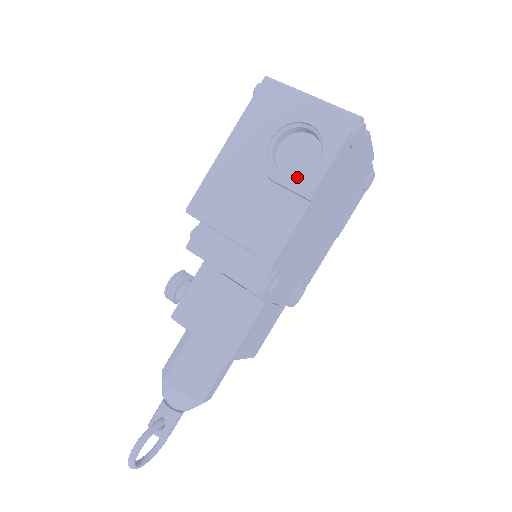
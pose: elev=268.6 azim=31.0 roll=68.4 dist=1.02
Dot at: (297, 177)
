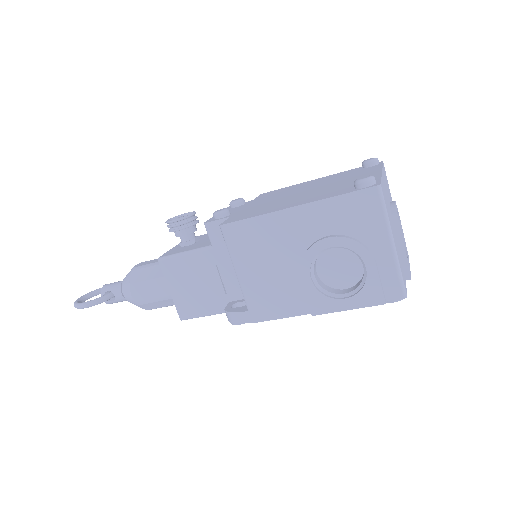
Dot at: (319, 294)
